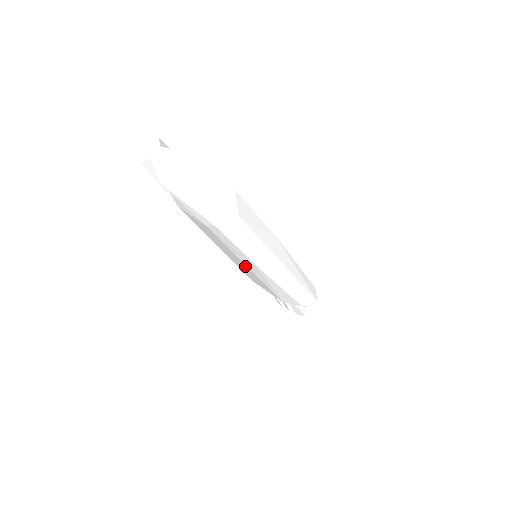
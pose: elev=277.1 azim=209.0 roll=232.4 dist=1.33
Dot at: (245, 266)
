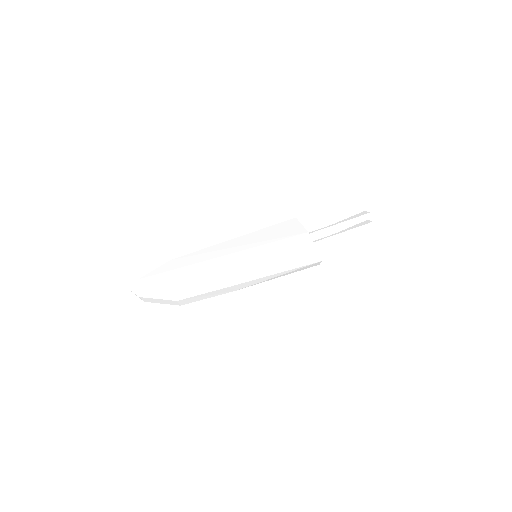
Dot at: occluded
